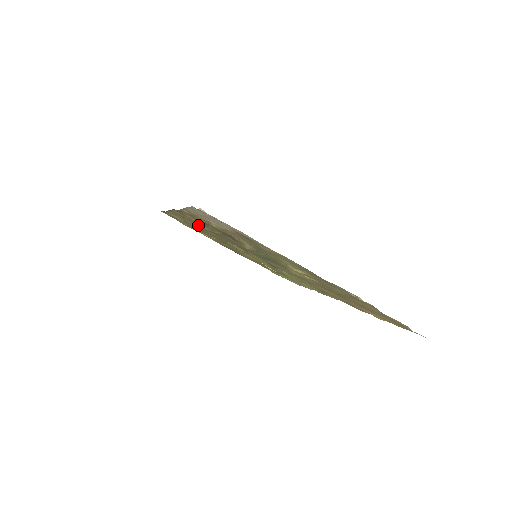
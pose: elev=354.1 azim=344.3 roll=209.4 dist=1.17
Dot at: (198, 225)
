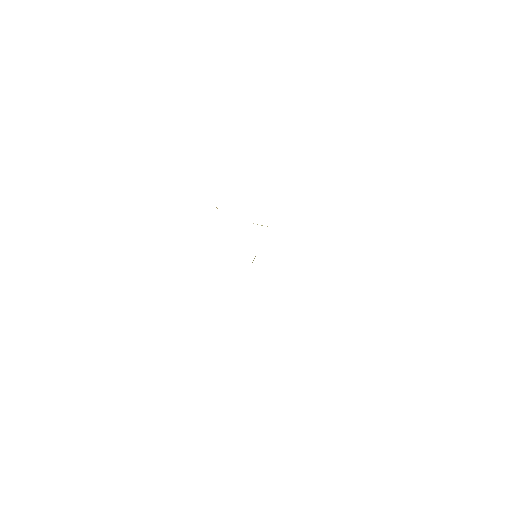
Dot at: occluded
